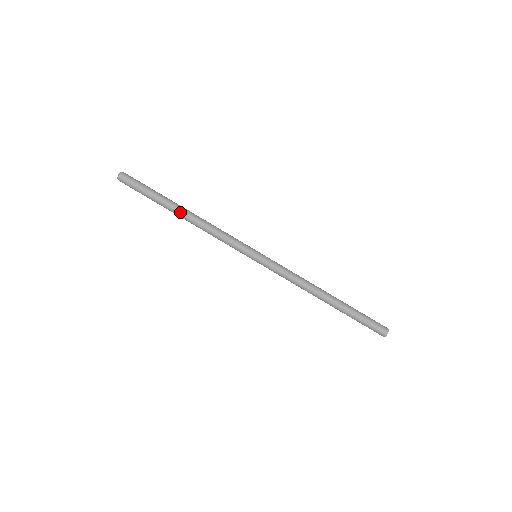
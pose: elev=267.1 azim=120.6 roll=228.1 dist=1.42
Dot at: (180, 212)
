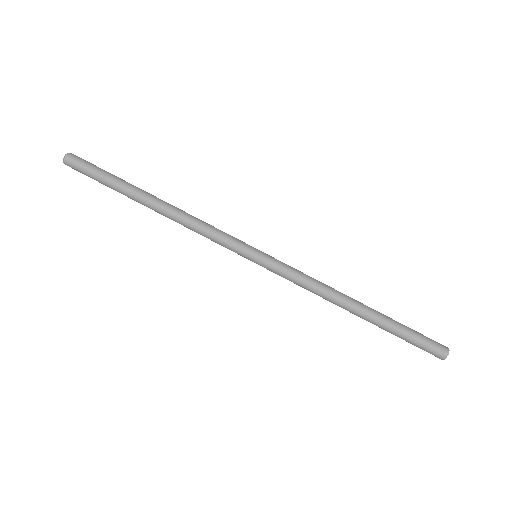
Dot at: (151, 197)
